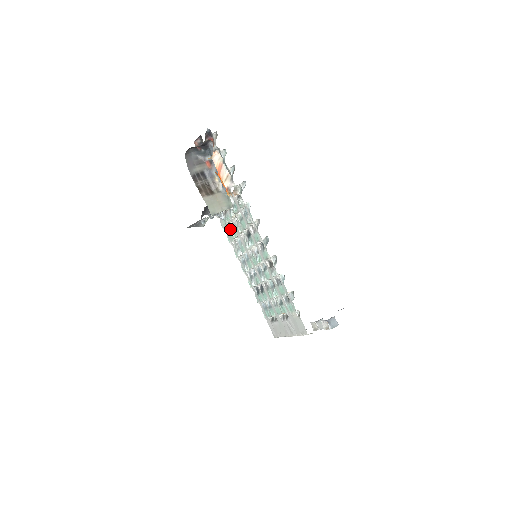
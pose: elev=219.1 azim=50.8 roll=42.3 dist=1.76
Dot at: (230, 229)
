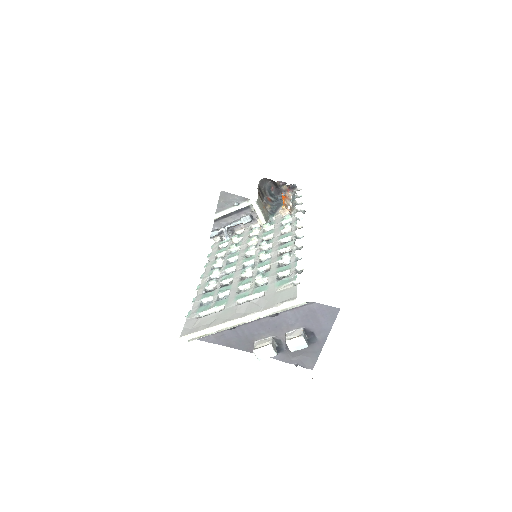
Dot at: (229, 245)
